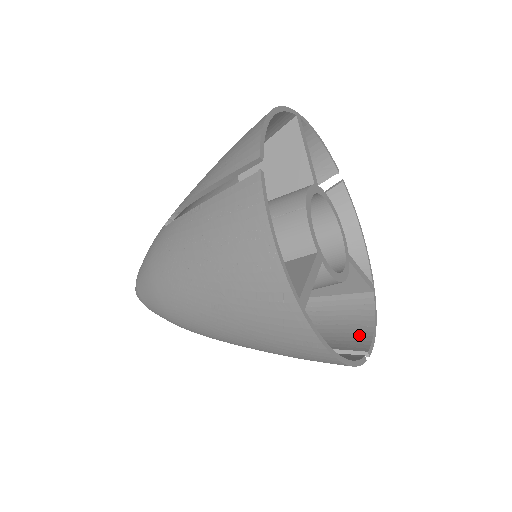
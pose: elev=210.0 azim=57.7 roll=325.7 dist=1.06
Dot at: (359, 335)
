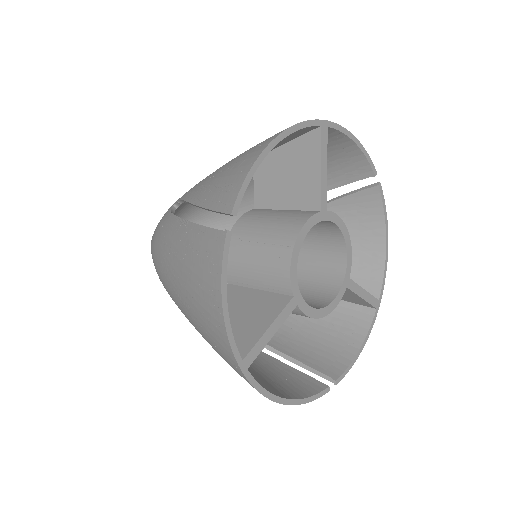
Dot at: (340, 354)
